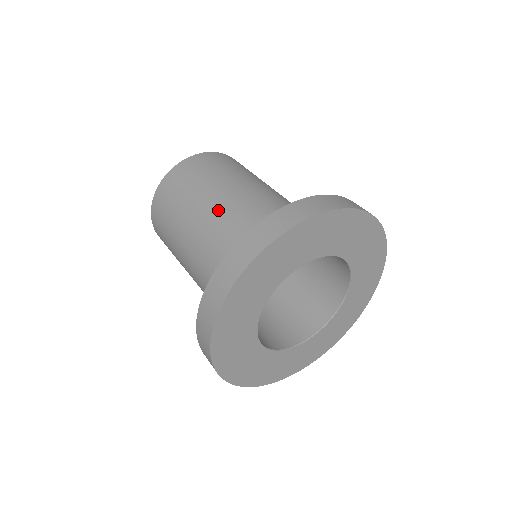
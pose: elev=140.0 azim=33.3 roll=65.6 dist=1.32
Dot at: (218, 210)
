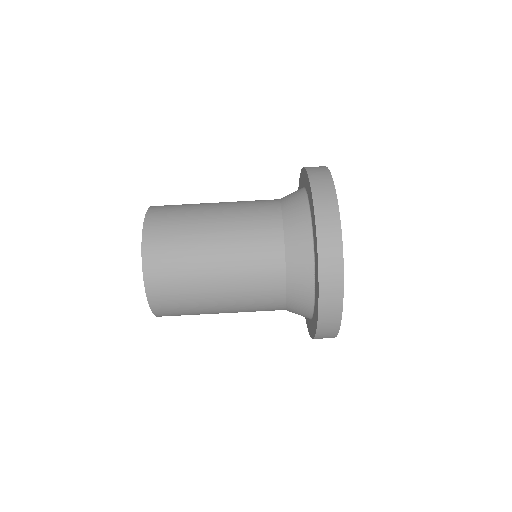
Dot at: (240, 295)
